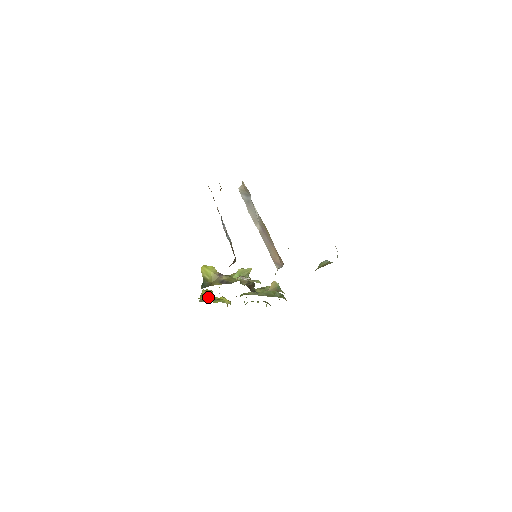
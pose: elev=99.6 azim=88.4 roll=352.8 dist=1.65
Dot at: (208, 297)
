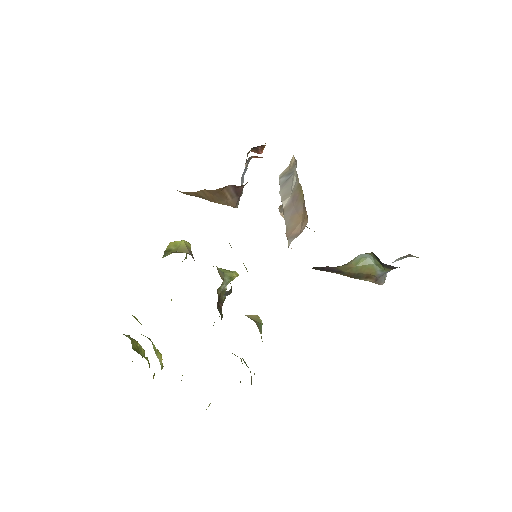
Dot at: (136, 348)
